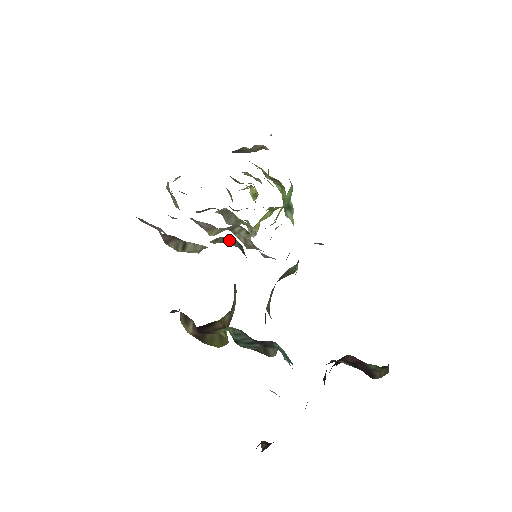
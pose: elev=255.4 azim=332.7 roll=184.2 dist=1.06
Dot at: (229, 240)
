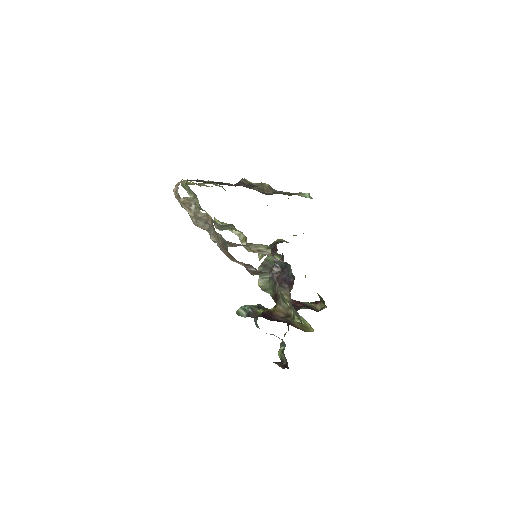
Dot at: occluded
